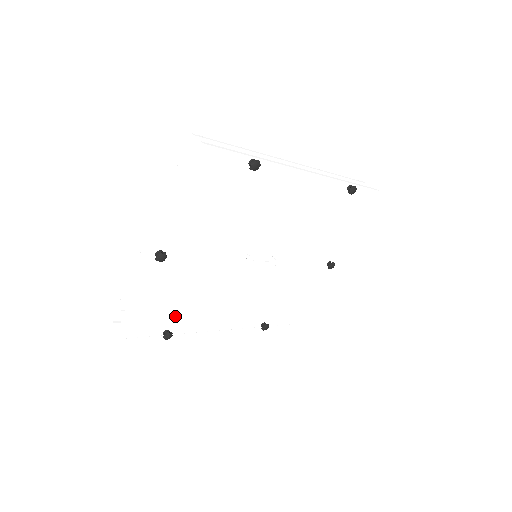
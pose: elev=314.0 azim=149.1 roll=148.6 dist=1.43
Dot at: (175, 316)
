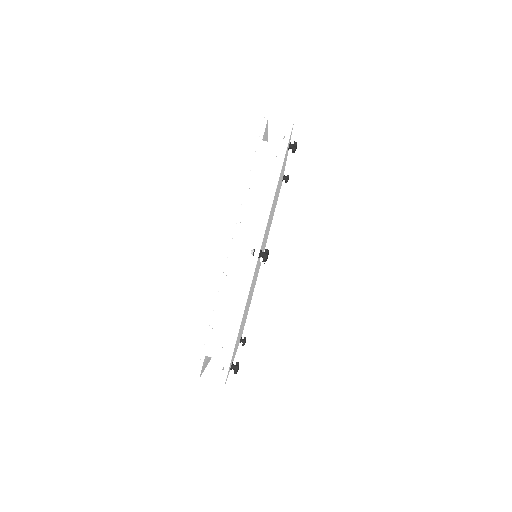
Dot at: occluded
